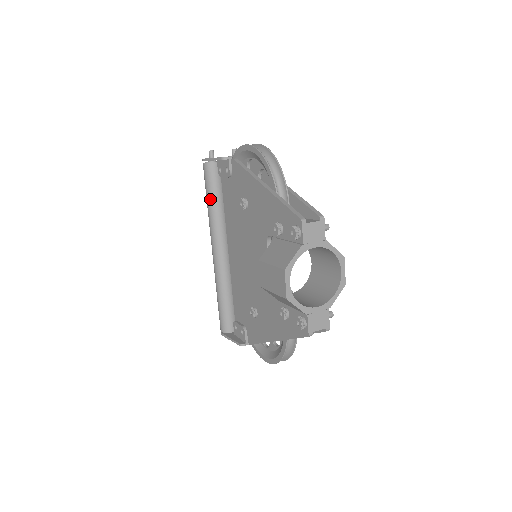
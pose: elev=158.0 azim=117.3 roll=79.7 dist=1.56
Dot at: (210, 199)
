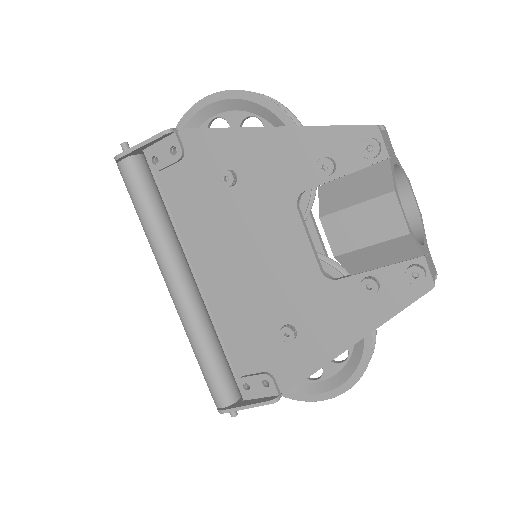
Dot at: (148, 209)
